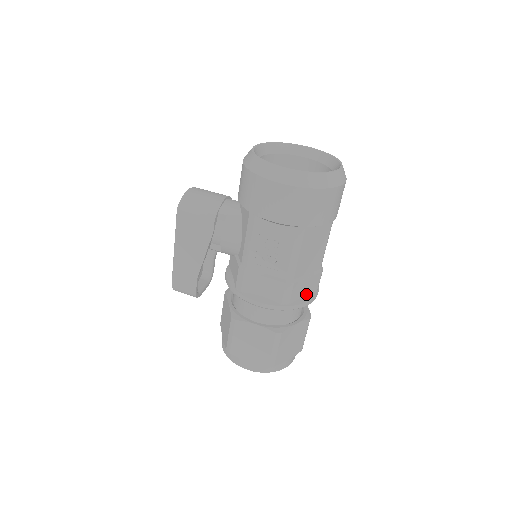
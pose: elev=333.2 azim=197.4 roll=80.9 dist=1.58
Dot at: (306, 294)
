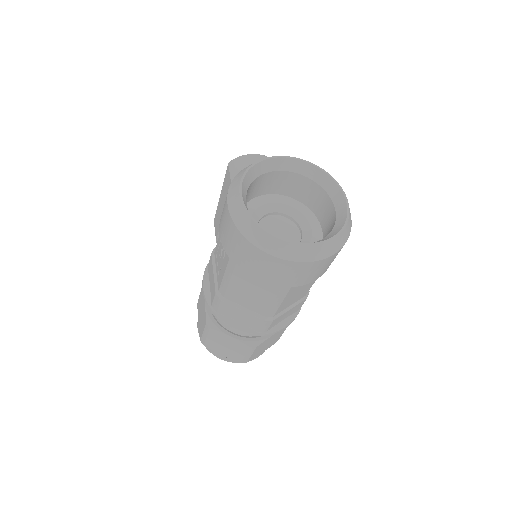
Dot at: (242, 322)
